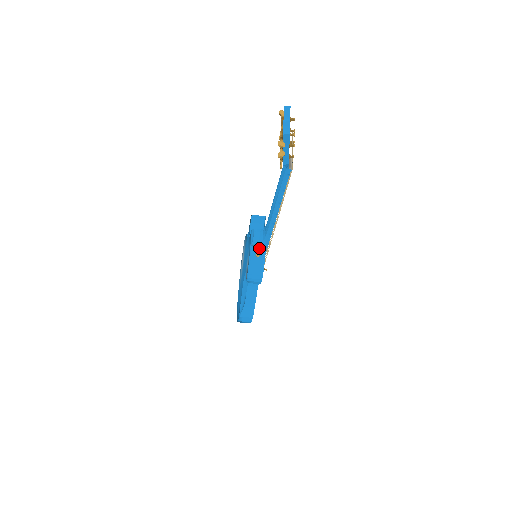
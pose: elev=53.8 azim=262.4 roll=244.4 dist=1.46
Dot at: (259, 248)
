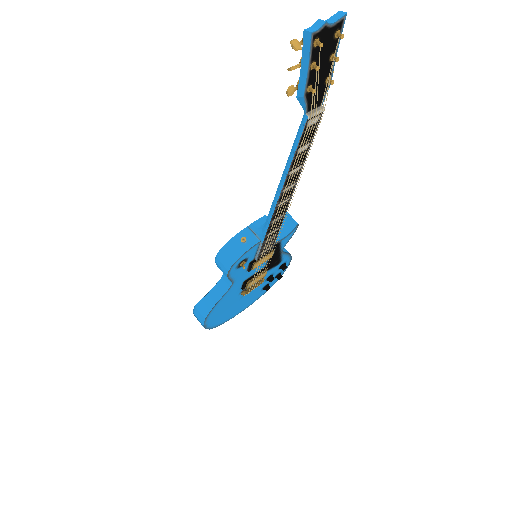
Dot at: (253, 236)
